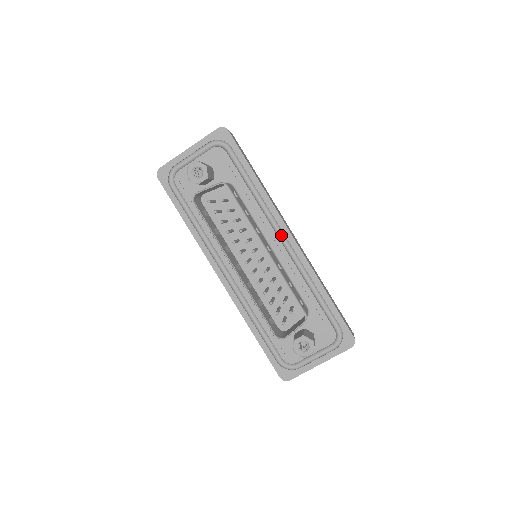
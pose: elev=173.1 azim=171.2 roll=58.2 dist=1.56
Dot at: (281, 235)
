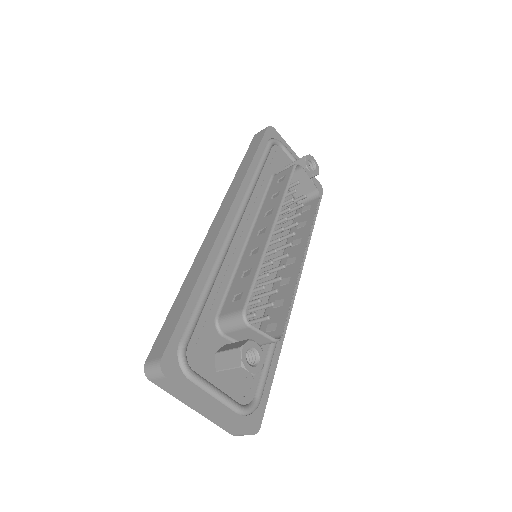
Dot at: occluded
